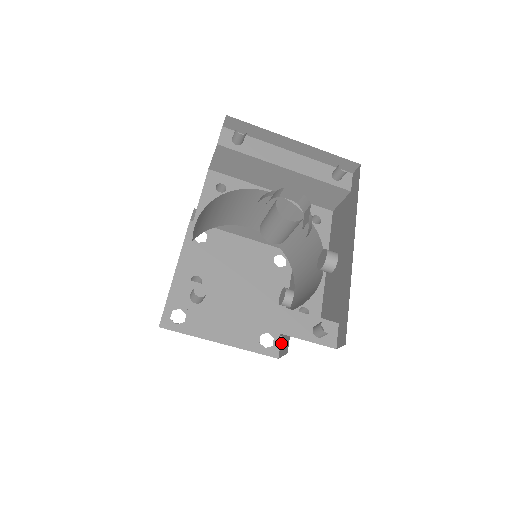
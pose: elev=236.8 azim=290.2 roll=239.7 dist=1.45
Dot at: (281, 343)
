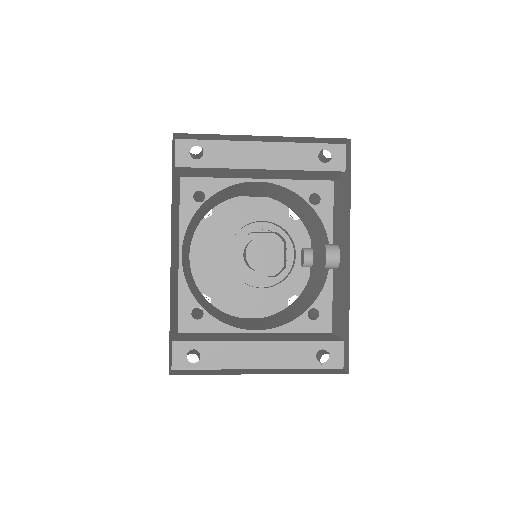
Dot at: occluded
